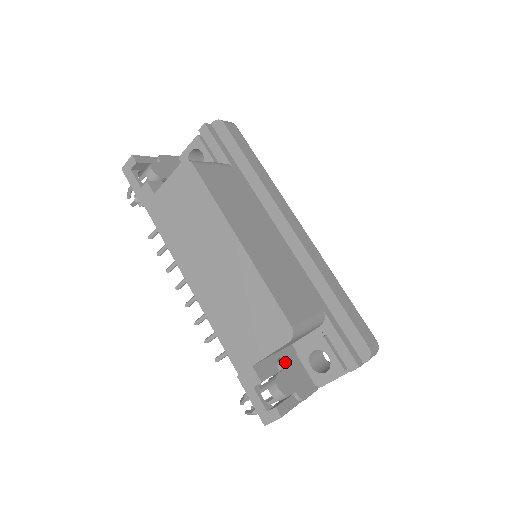
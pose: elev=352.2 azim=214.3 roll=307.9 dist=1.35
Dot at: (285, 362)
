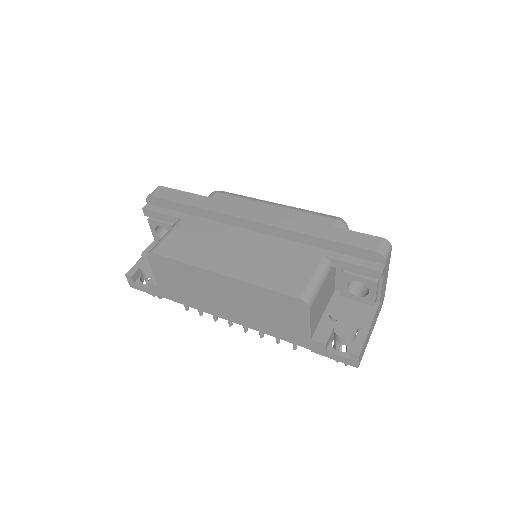
Dot at: (335, 312)
